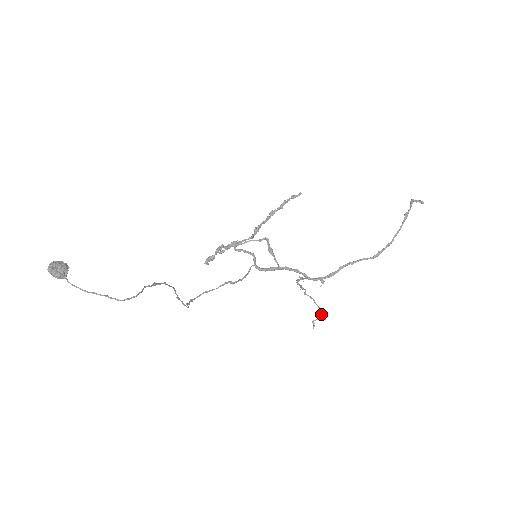
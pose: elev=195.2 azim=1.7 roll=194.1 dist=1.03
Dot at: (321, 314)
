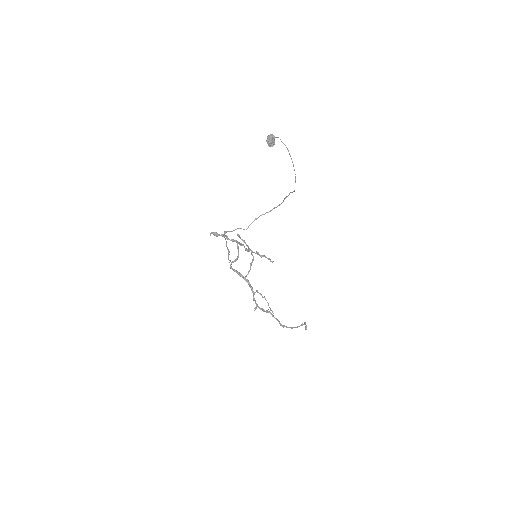
Dot at: occluded
